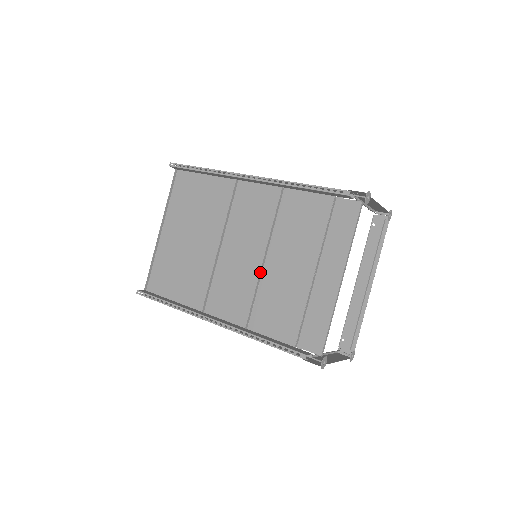
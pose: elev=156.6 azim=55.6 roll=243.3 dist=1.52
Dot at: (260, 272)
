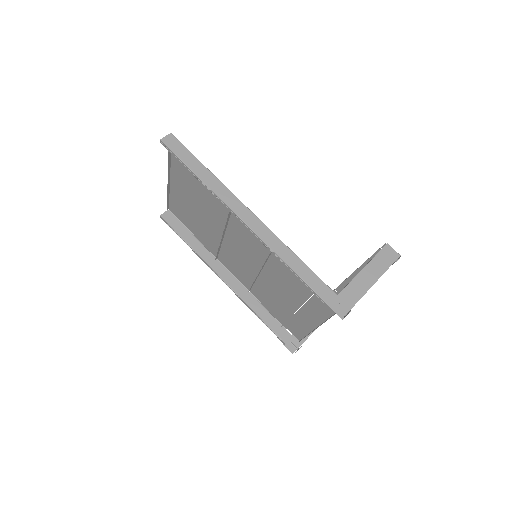
Dot at: (257, 275)
